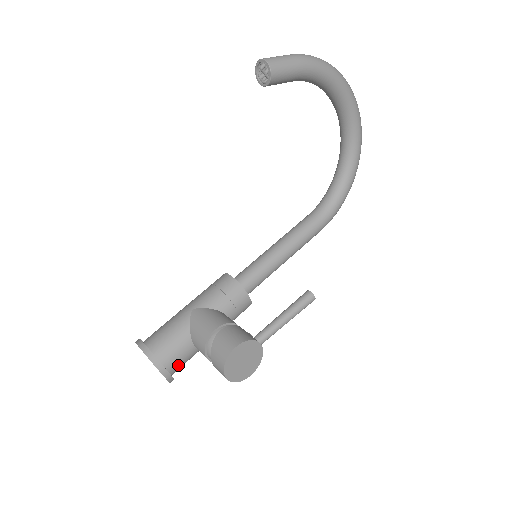
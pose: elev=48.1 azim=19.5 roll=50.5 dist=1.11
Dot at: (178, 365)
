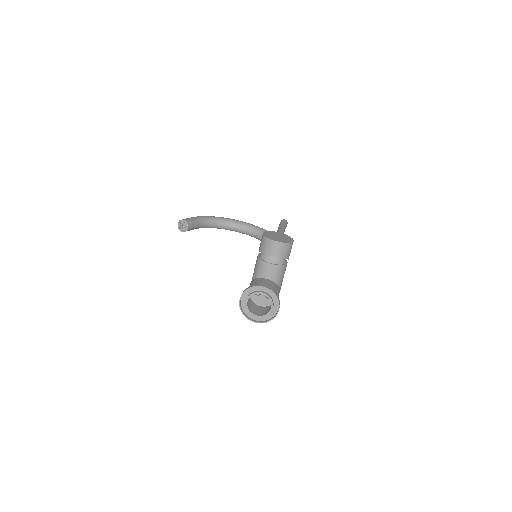
Dot at: occluded
